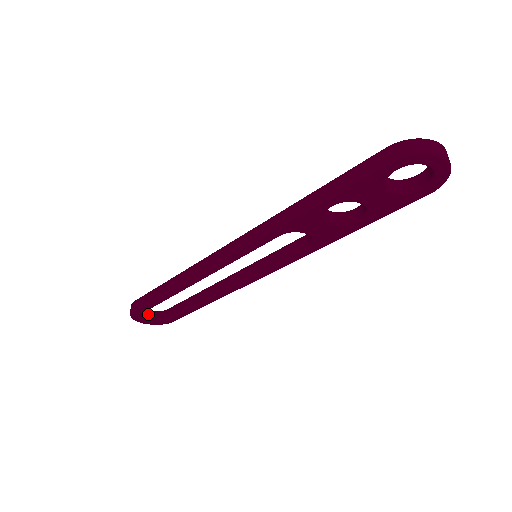
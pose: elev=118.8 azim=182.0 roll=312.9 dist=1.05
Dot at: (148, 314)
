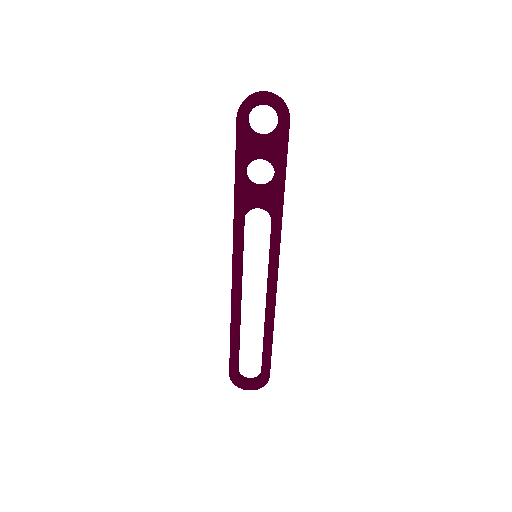
Dot at: (249, 380)
